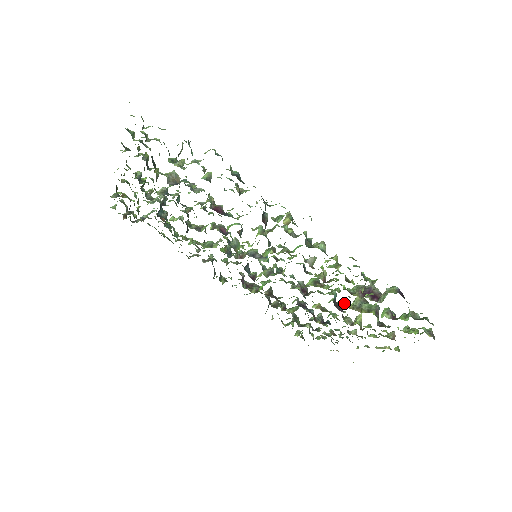
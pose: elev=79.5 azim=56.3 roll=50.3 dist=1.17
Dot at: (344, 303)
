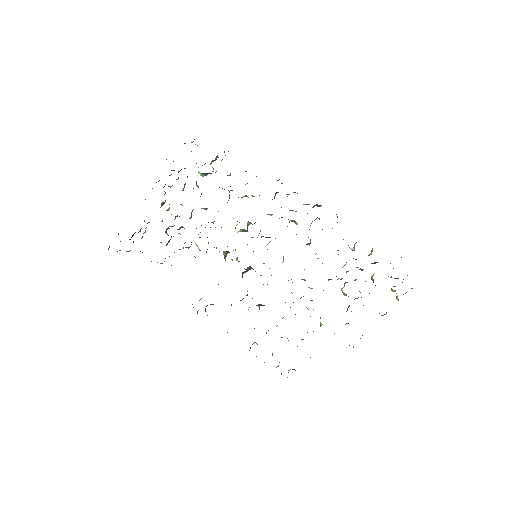
Dot at: occluded
